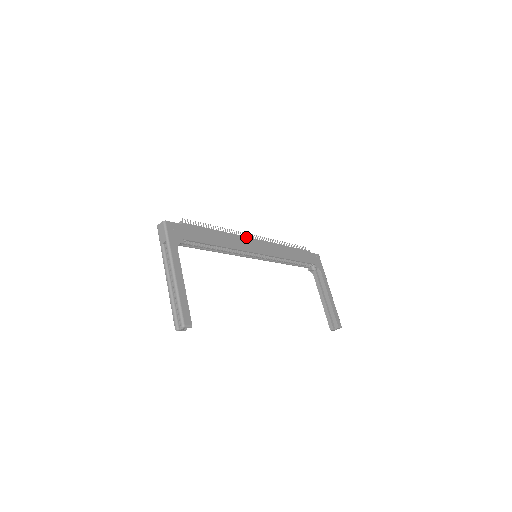
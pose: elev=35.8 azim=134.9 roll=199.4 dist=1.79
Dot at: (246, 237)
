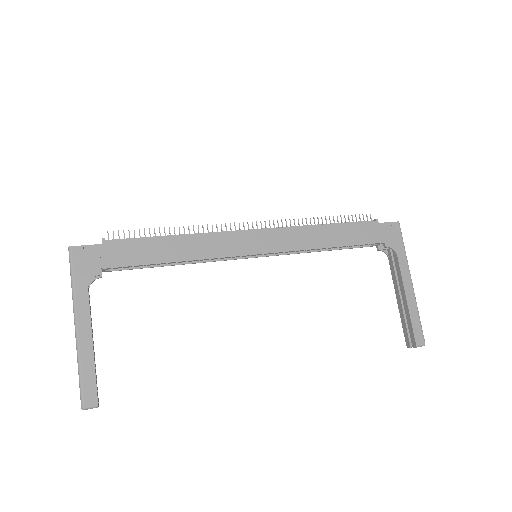
Dot at: (233, 232)
